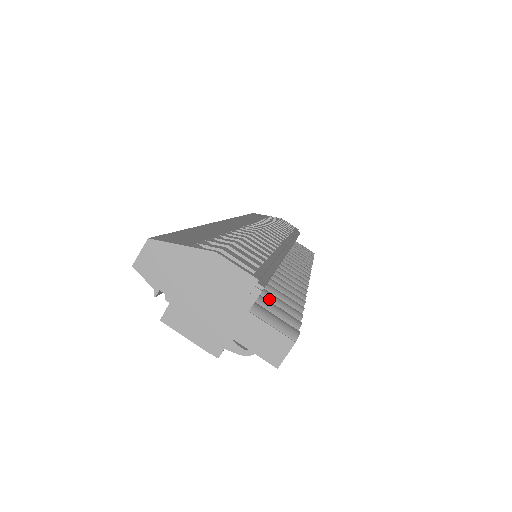
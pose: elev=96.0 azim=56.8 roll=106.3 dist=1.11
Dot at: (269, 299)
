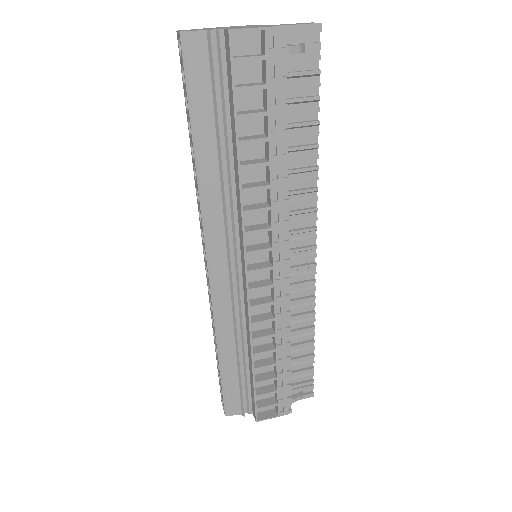
Dot at: occluded
